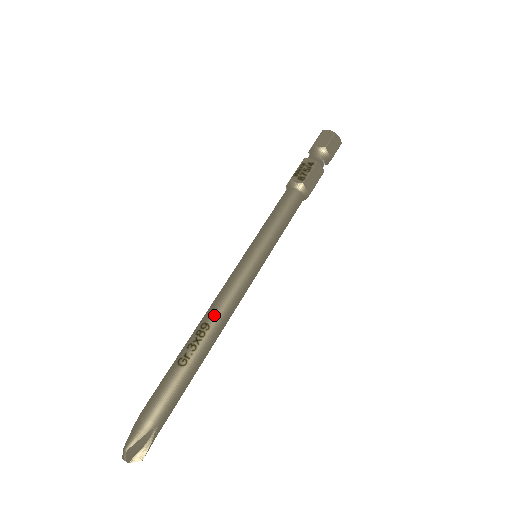
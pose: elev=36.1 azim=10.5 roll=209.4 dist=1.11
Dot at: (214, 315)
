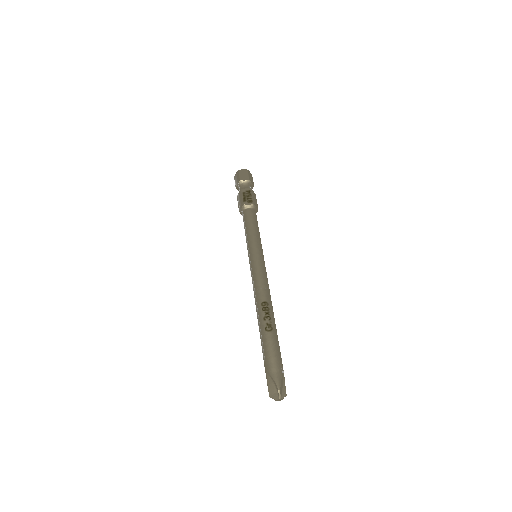
Dot at: (265, 295)
